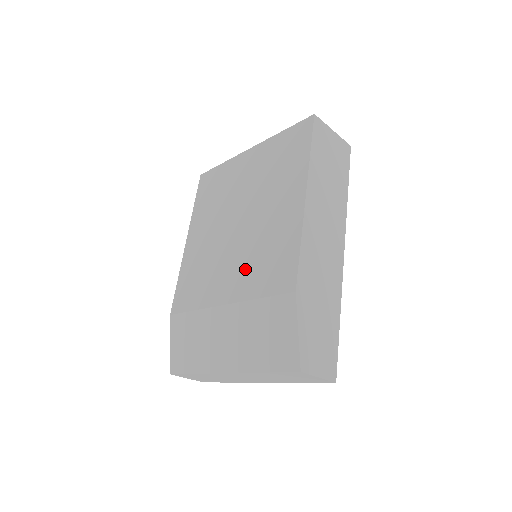
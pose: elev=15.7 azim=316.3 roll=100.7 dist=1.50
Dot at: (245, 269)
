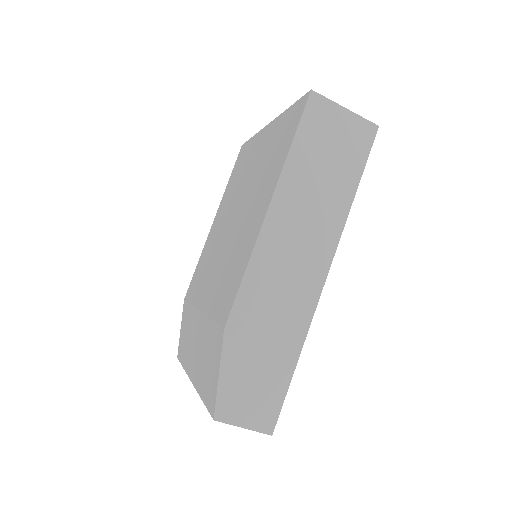
Dot at: (218, 278)
